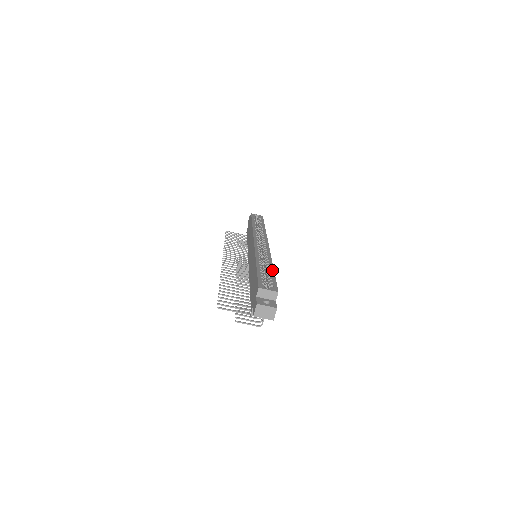
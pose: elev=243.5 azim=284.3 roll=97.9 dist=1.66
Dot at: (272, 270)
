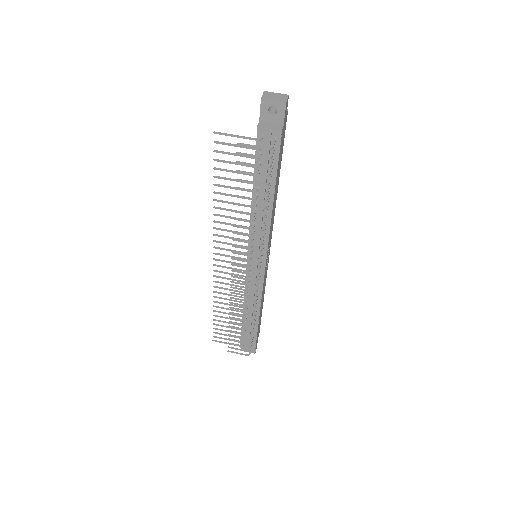
Dot at: occluded
